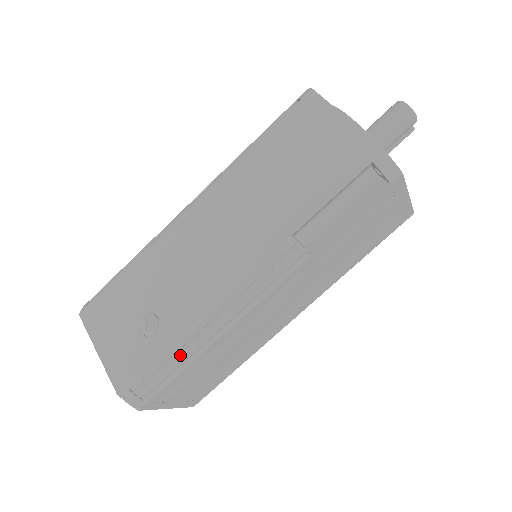
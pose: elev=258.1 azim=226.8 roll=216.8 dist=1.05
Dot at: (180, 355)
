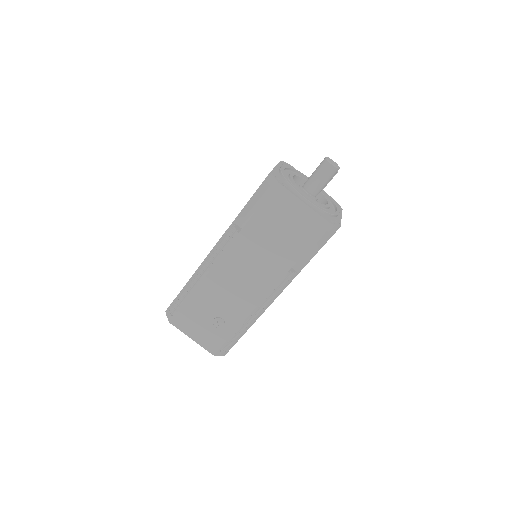
Dot at: (241, 331)
